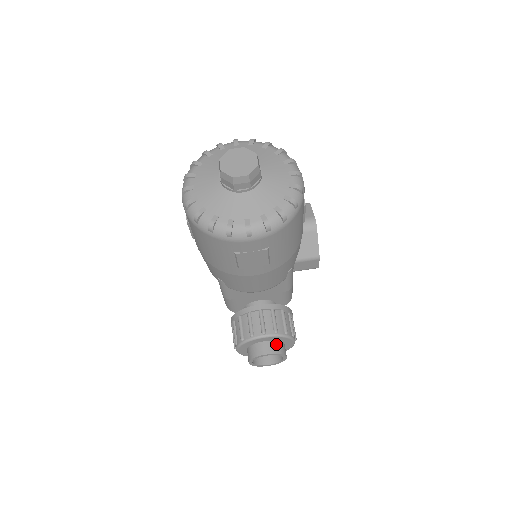
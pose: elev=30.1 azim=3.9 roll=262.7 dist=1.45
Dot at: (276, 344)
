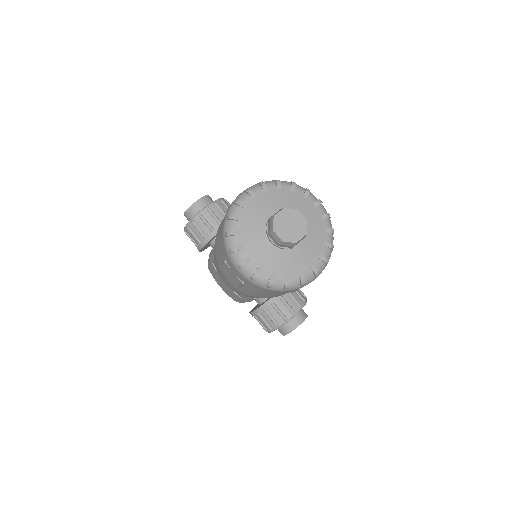
Dot at: (300, 313)
